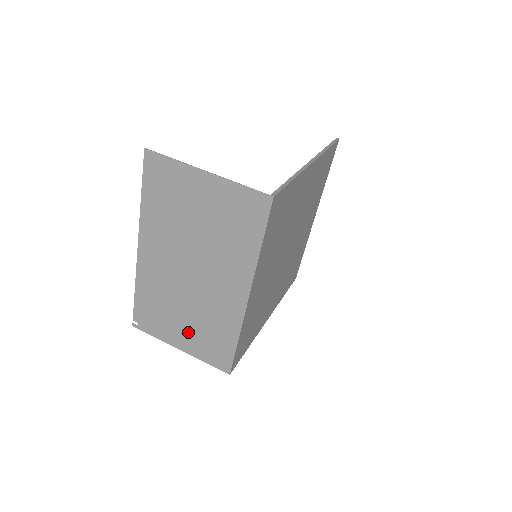
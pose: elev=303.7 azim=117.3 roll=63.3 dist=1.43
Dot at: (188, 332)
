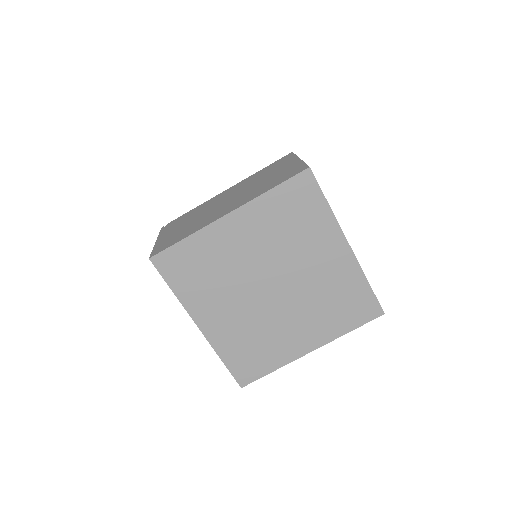
Dot at: (176, 231)
